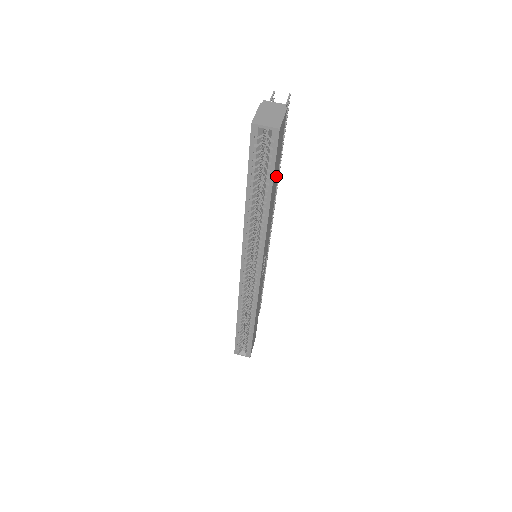
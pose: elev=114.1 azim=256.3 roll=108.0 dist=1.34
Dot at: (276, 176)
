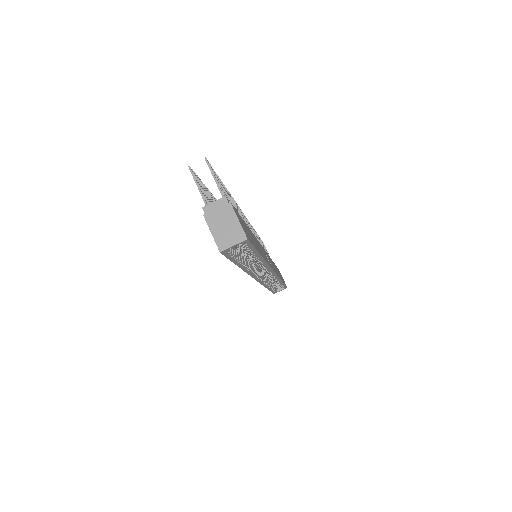
Dot at: occluded
